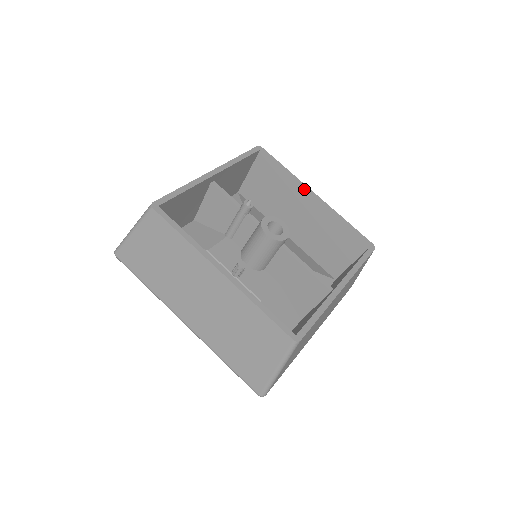
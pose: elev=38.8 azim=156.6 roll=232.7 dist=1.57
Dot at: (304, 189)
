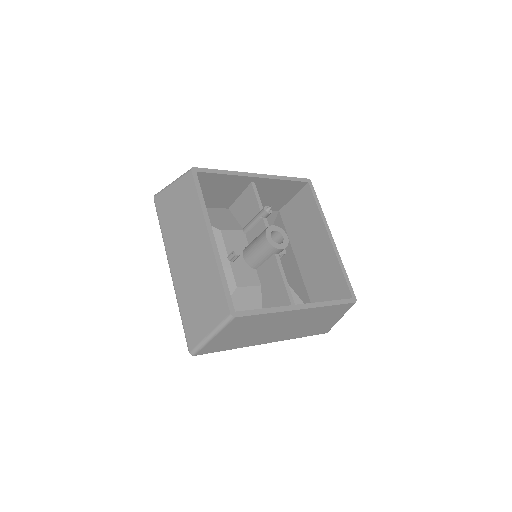
Dot at: (325, 228)
